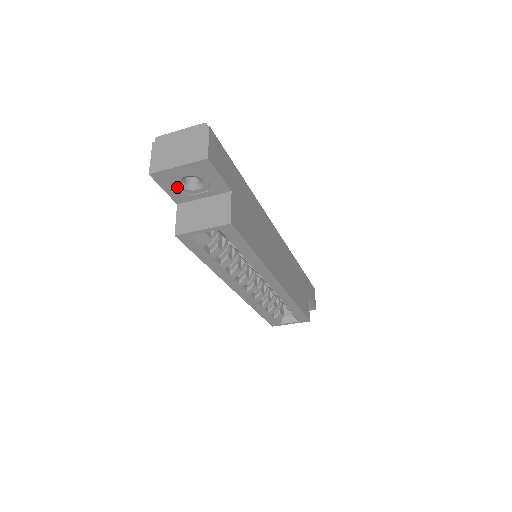
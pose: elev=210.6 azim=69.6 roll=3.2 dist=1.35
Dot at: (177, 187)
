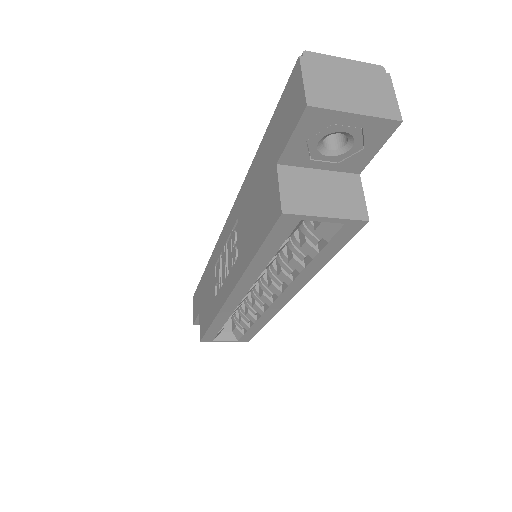
Dot at: (311, 141)
